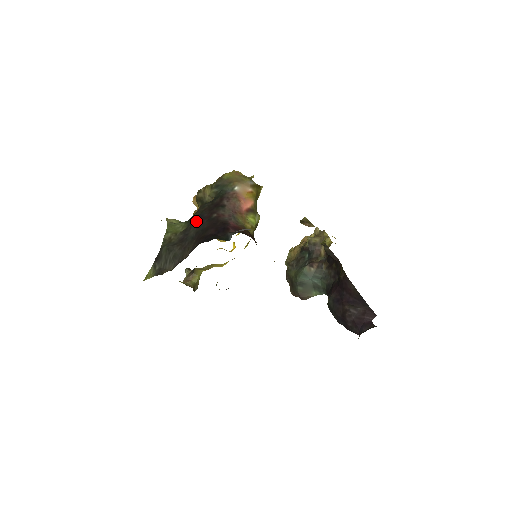
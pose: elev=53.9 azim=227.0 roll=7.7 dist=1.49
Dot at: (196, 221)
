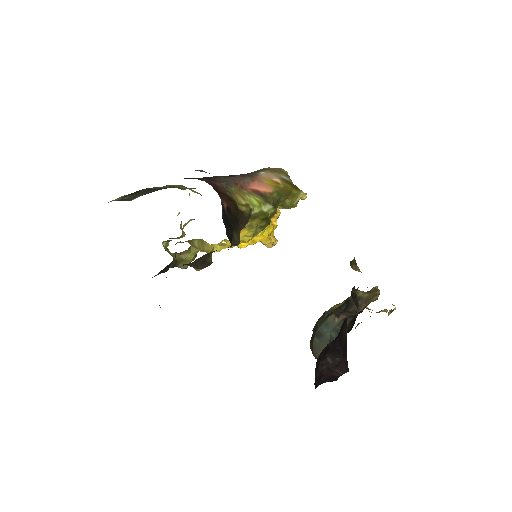
Dot at: occluded
